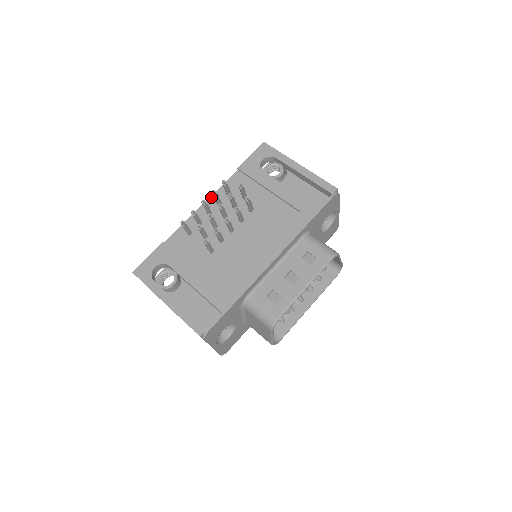
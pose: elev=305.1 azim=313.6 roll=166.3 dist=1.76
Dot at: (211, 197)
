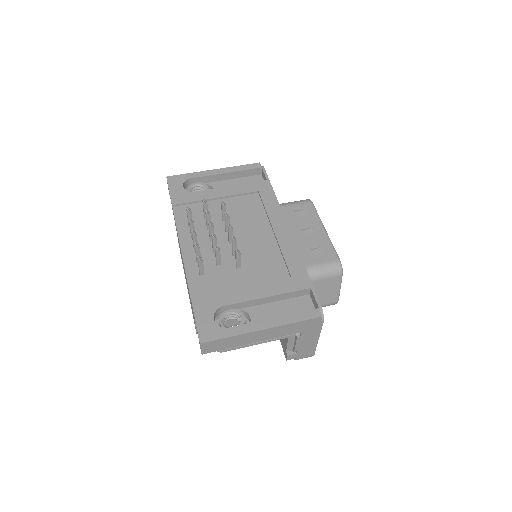
Dot at: (180, 238)
